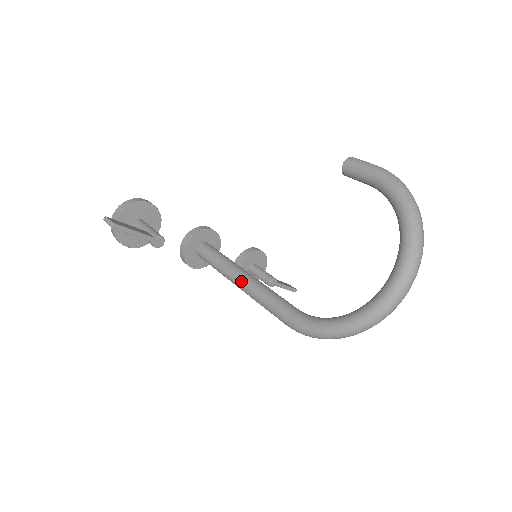
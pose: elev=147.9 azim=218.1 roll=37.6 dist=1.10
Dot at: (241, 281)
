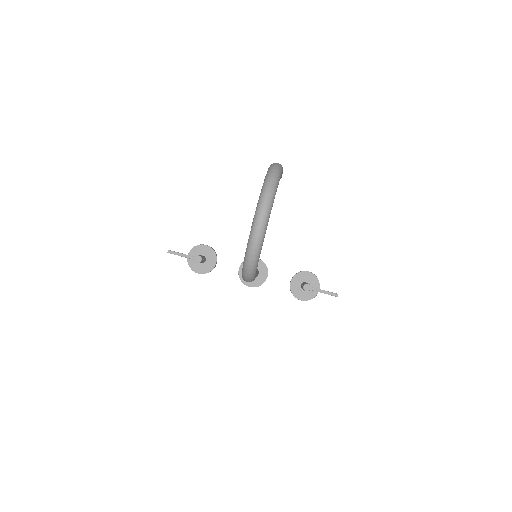
Dot at: occluded
